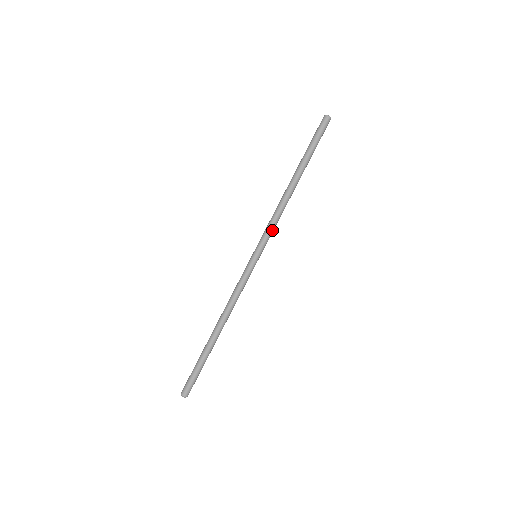
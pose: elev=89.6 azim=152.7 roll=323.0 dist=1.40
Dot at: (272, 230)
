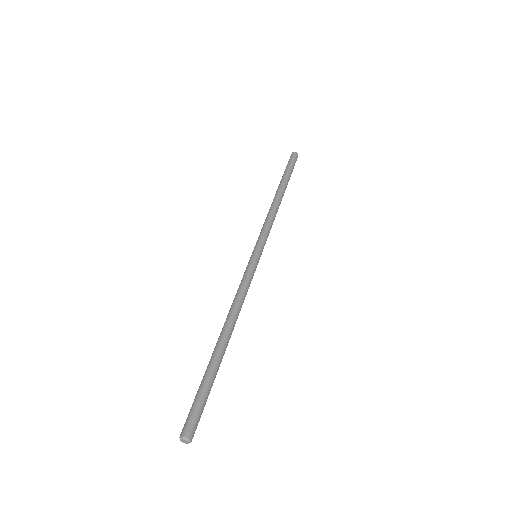
Dot at: (267, 230)
